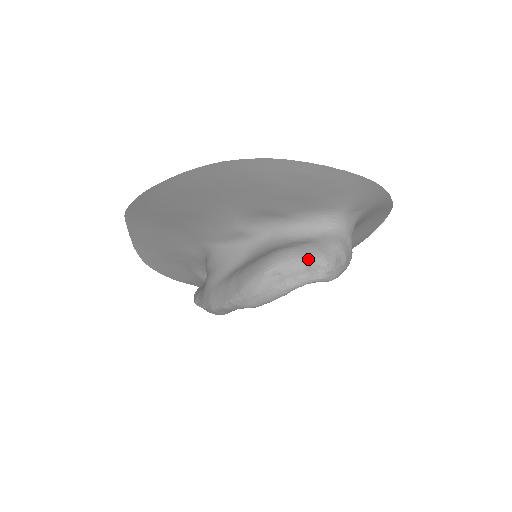
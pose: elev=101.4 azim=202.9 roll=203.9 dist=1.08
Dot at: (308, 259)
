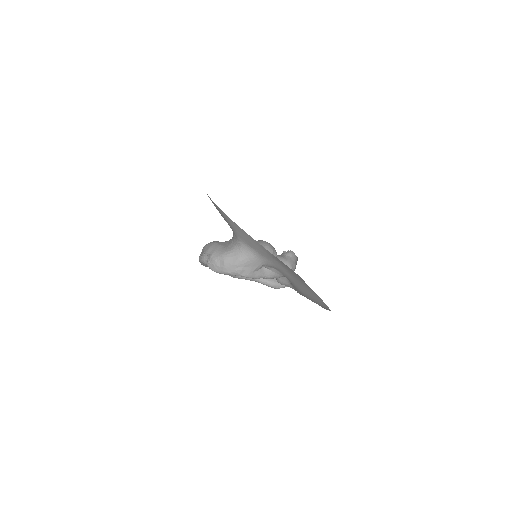
Dot at: (208, 250)
